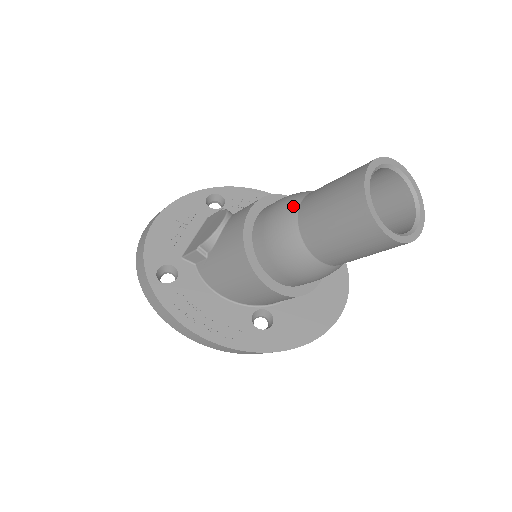
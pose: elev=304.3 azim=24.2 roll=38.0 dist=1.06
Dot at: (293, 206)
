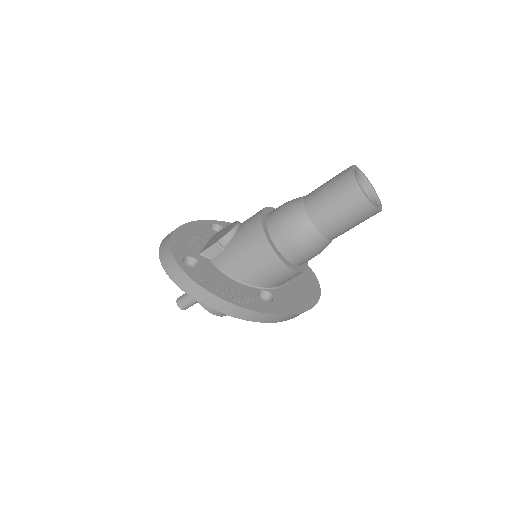
Dot at: (299, 200)
